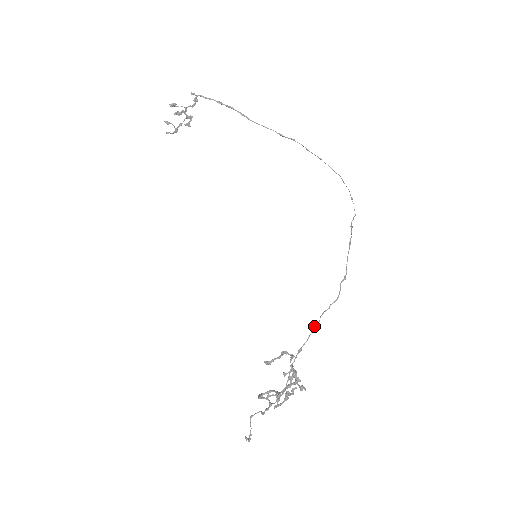
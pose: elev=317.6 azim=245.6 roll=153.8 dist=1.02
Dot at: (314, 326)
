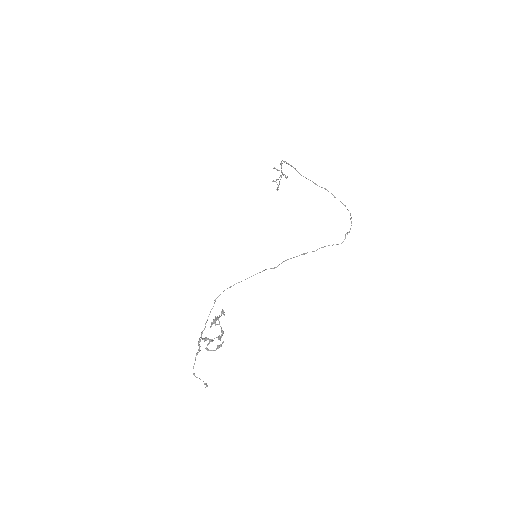
Dot at: (229, 287)
